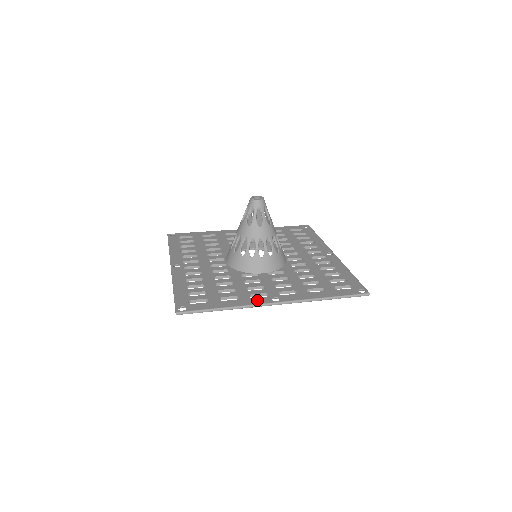
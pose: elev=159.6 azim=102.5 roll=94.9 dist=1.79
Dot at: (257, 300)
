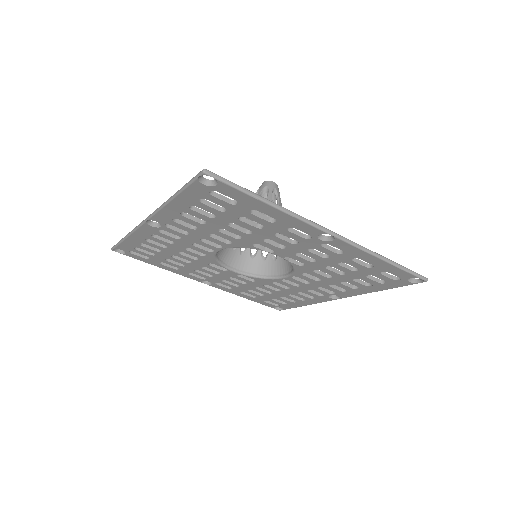
Dot at: occluded
